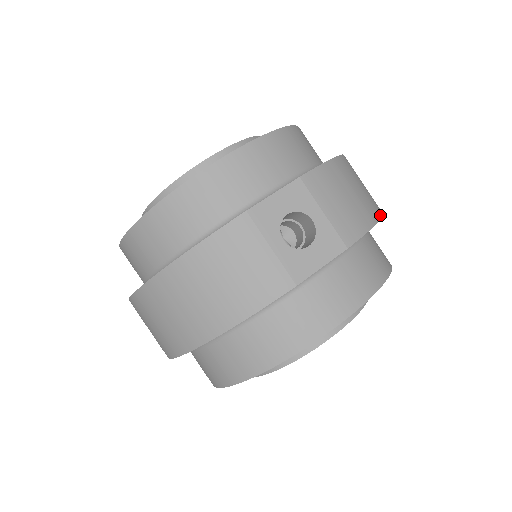
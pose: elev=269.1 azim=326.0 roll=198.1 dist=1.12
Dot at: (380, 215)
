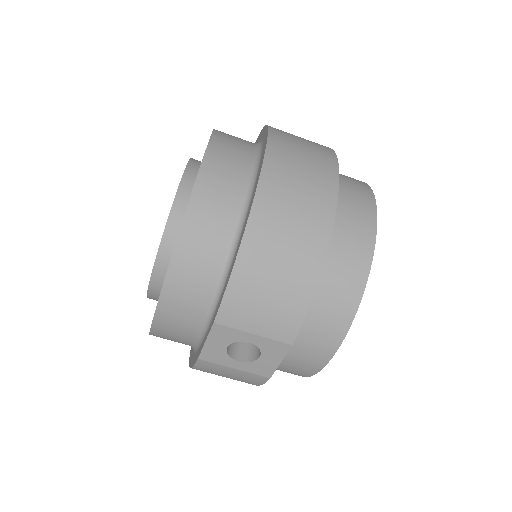
Dot at: (320, 264)
